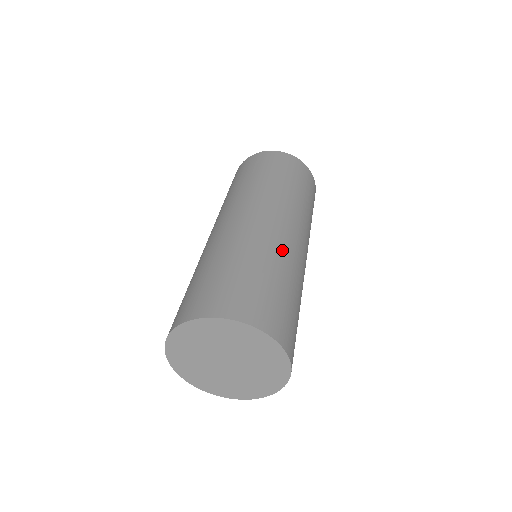
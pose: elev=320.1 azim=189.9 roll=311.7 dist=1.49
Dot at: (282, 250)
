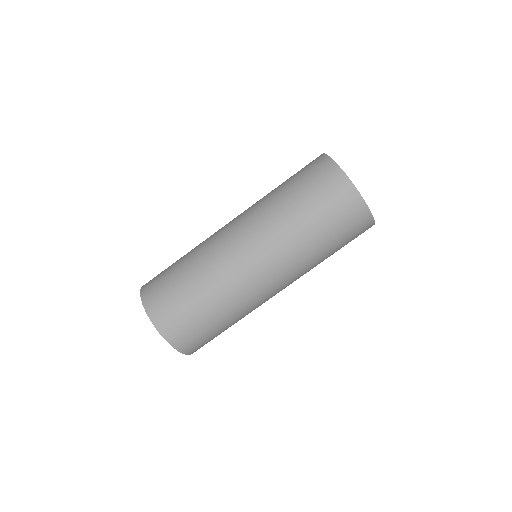
Dot at: (241, 299)
